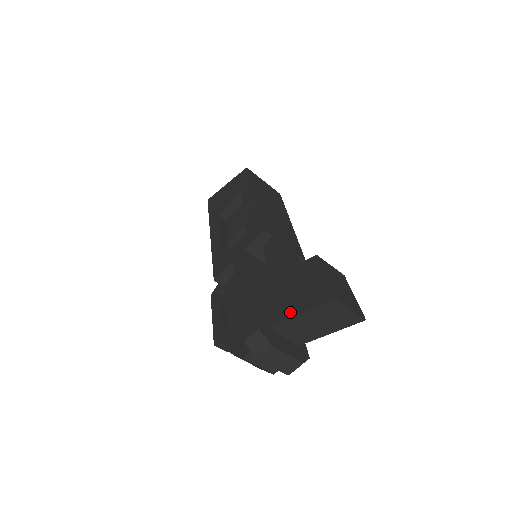
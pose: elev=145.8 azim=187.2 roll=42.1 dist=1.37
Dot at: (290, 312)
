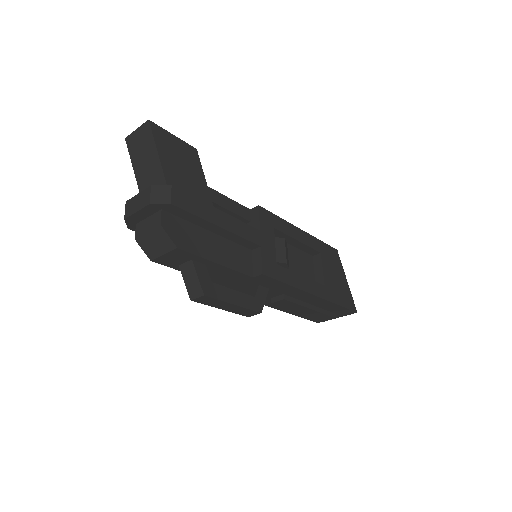
Dot at: occluded
